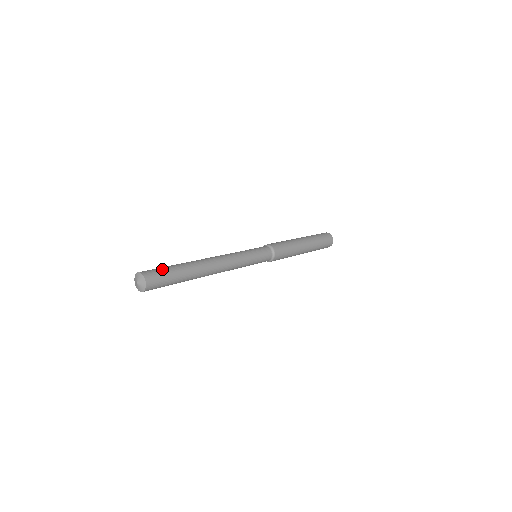
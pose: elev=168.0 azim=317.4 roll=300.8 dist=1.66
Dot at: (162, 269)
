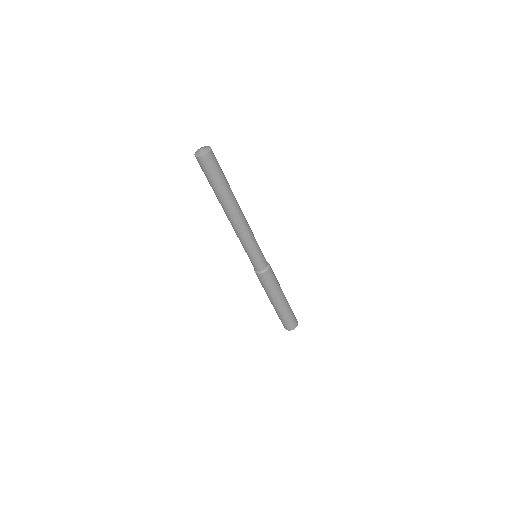
Dot at: occluded
